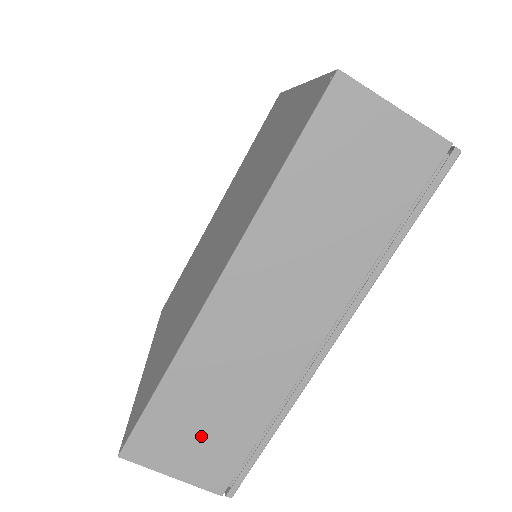
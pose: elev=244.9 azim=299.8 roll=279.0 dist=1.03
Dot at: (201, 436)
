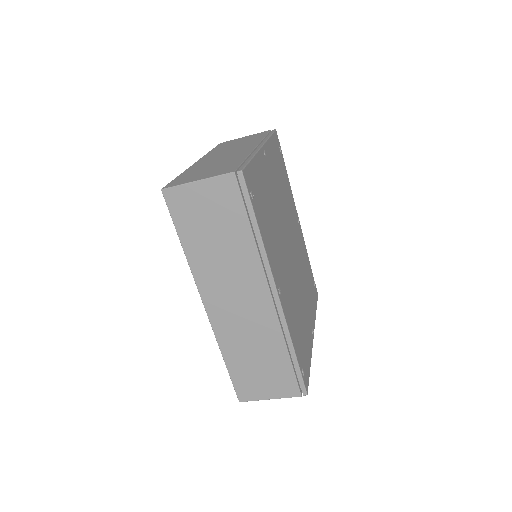
Dot at: (263, 374)
